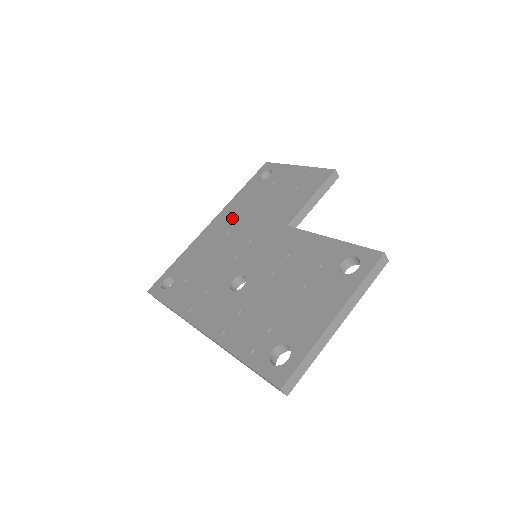
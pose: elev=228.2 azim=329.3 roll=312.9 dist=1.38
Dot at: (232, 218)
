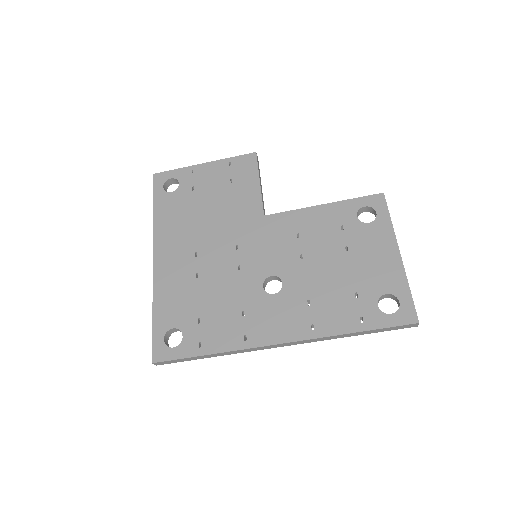
Dot at: (181, 240)
